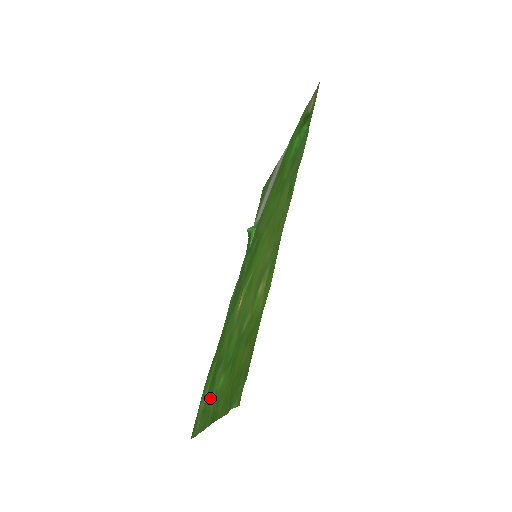
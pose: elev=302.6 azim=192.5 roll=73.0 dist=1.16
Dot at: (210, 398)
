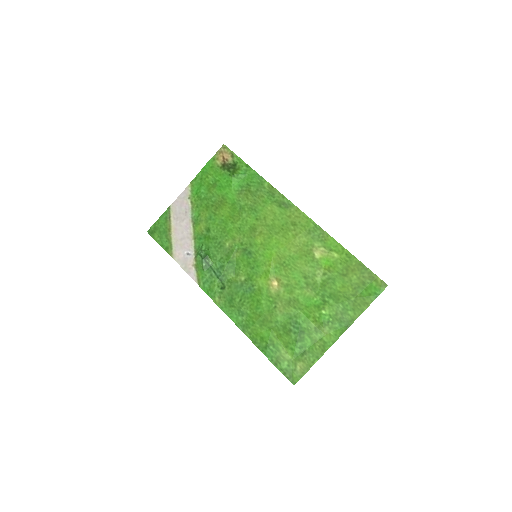
Dot at: (308, 339)
